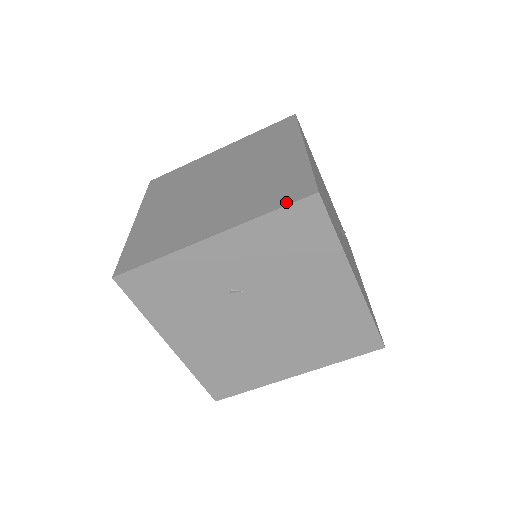
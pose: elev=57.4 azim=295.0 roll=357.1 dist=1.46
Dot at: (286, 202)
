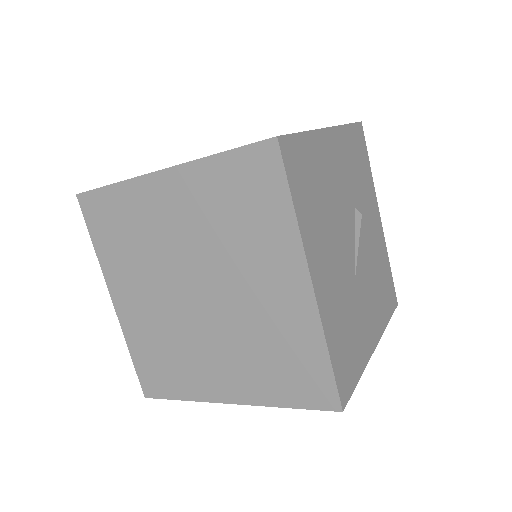
Dot at: (306, 404)
